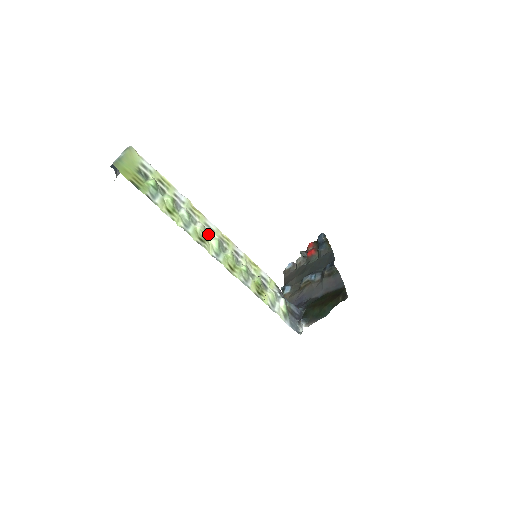
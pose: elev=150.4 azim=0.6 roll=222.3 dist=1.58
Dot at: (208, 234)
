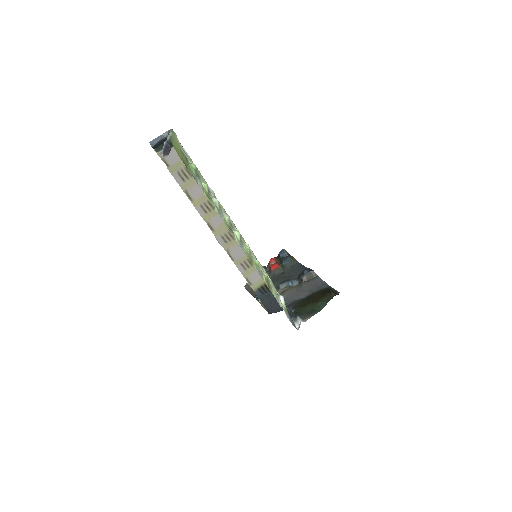
Dot at: (231, 226)
